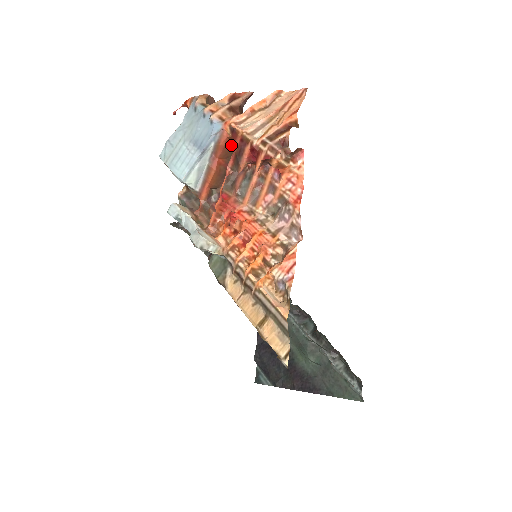
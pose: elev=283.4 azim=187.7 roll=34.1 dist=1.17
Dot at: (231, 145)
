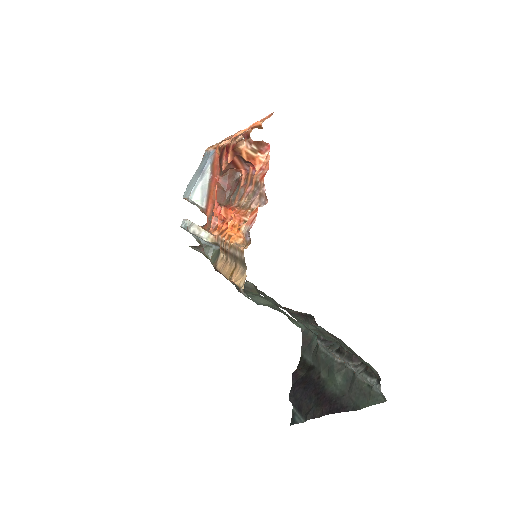
Dot at: occluded
